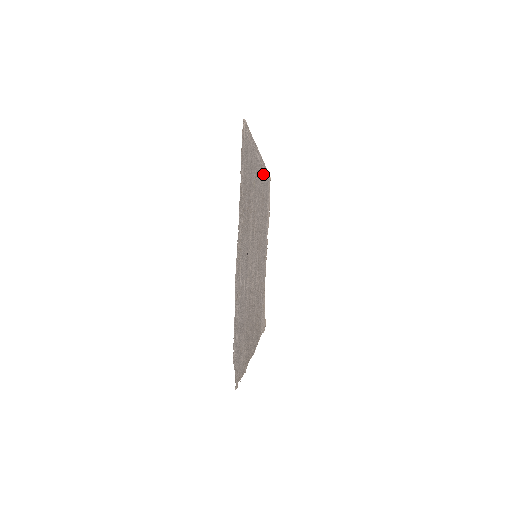
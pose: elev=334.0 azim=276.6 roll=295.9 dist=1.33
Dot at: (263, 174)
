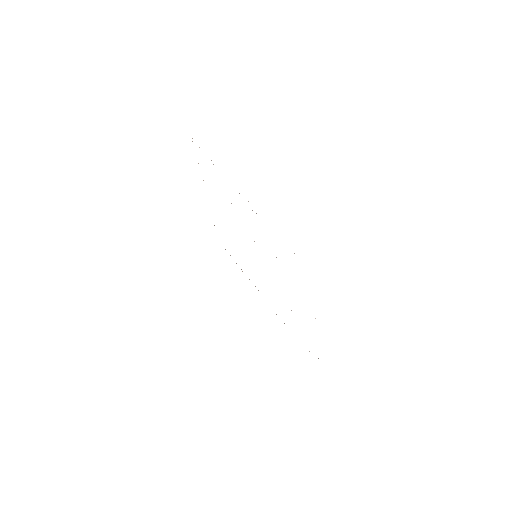
Dot at: occluded
